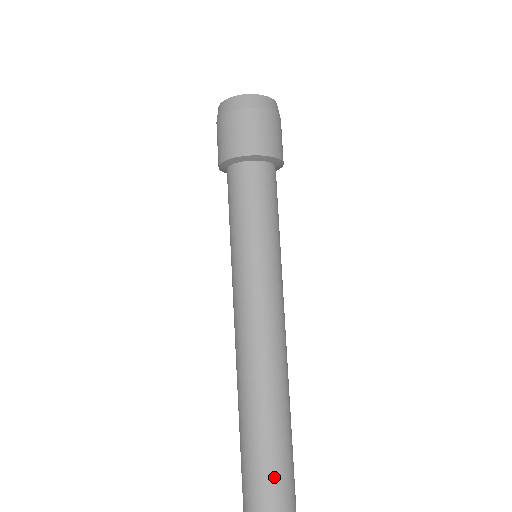
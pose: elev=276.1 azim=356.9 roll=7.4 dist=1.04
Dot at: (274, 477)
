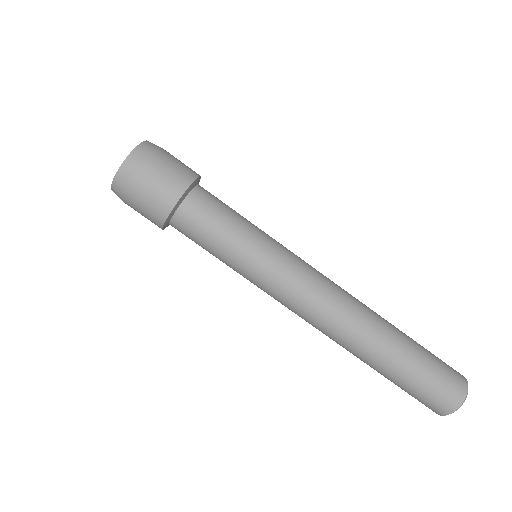
Dot at: (427, 354)
